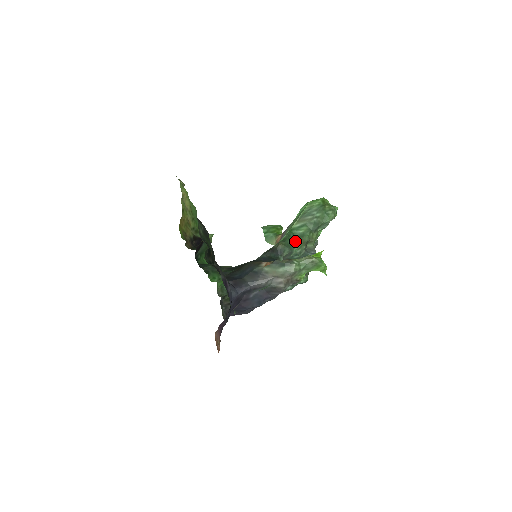
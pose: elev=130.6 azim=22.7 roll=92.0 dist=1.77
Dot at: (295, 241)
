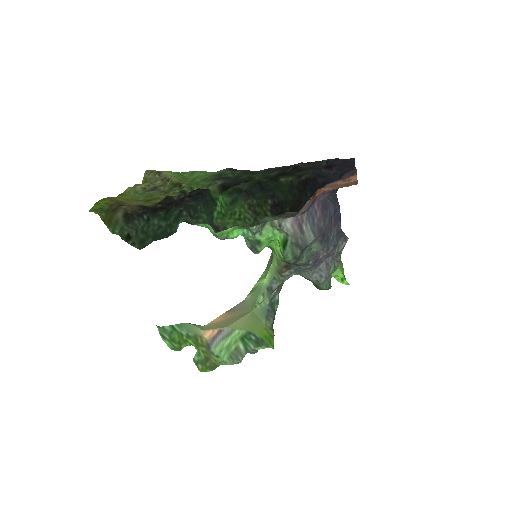
Dot at: occluded
